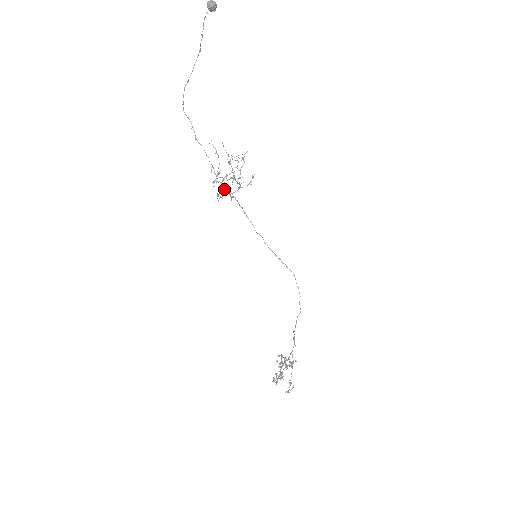
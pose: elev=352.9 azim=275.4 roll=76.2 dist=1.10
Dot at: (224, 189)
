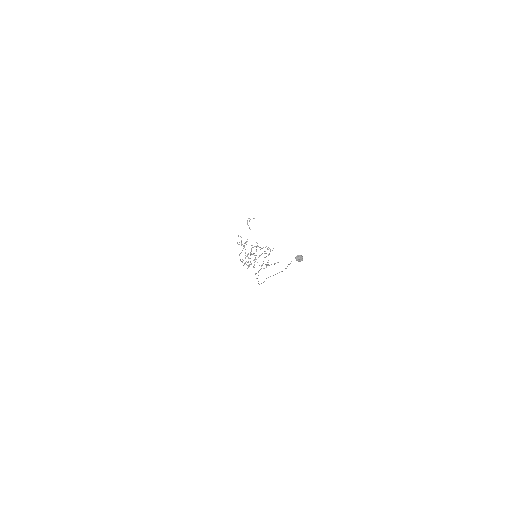
Dot at: occluded
